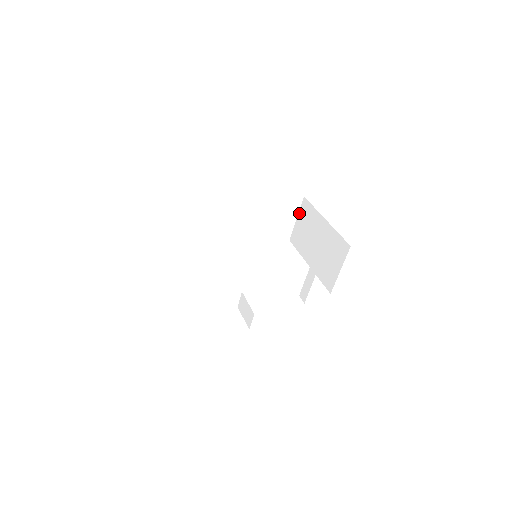
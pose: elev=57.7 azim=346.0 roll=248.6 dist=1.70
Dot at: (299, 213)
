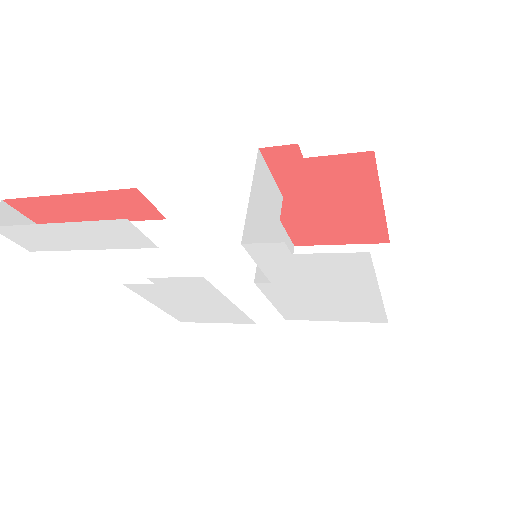
Dot at: (389, 268)
